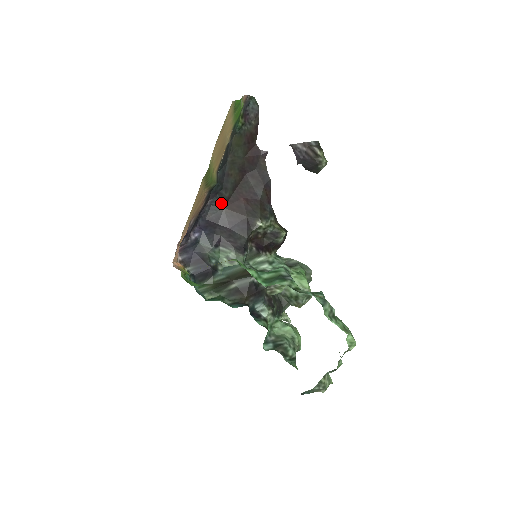
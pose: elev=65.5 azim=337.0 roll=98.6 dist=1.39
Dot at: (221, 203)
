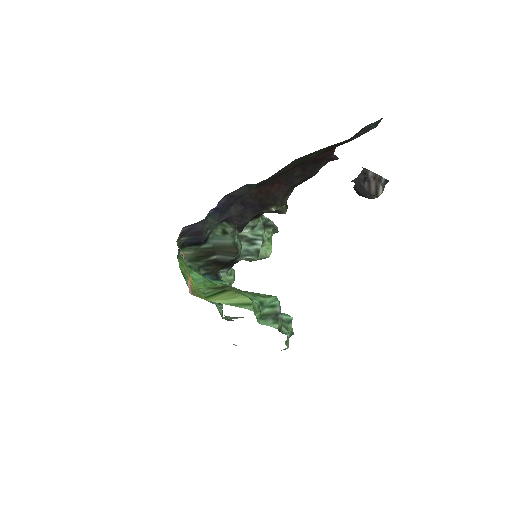
Dot at: (255, 187)
